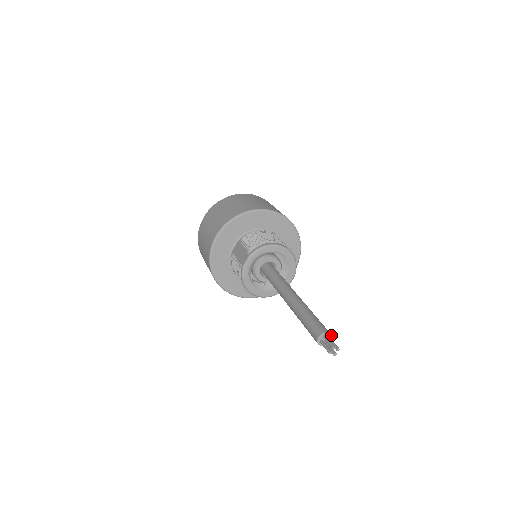
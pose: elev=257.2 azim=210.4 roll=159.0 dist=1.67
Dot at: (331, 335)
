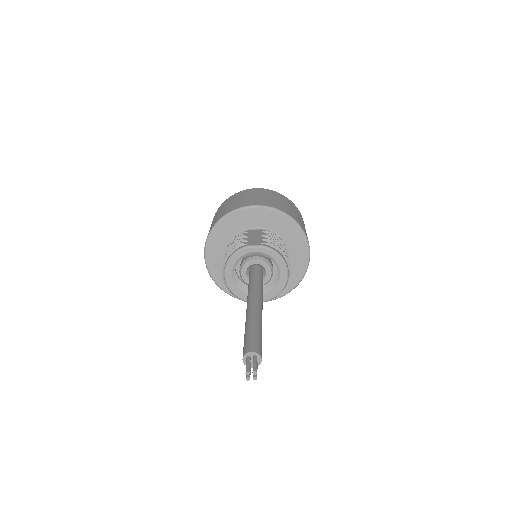
Dot at: (260, 363)
